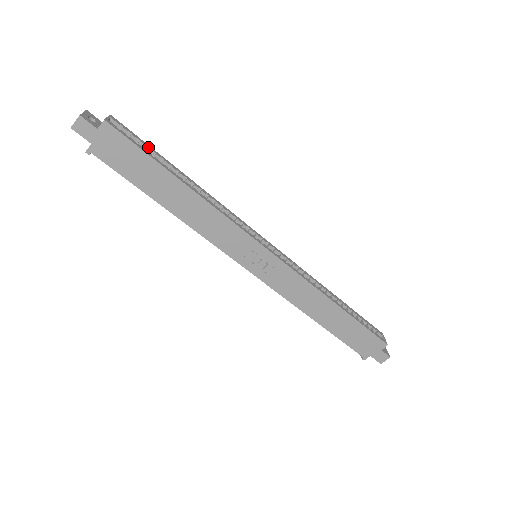
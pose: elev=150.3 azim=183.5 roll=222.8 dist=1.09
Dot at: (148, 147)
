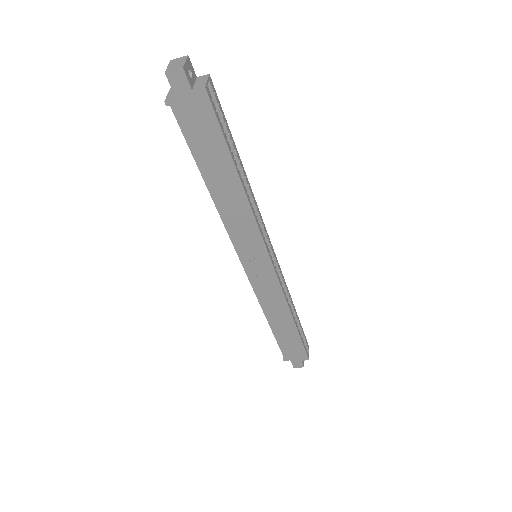
Dot at: (226, 126)
